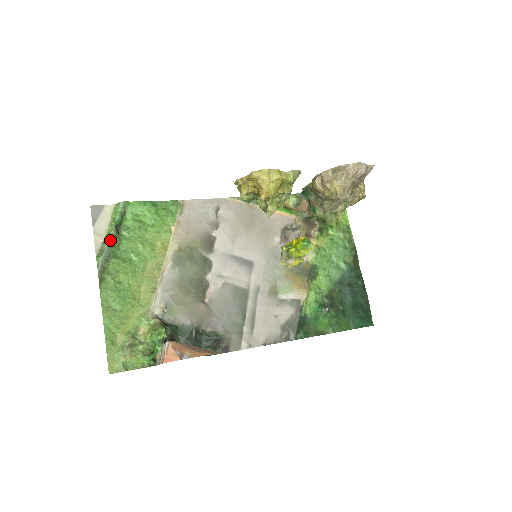
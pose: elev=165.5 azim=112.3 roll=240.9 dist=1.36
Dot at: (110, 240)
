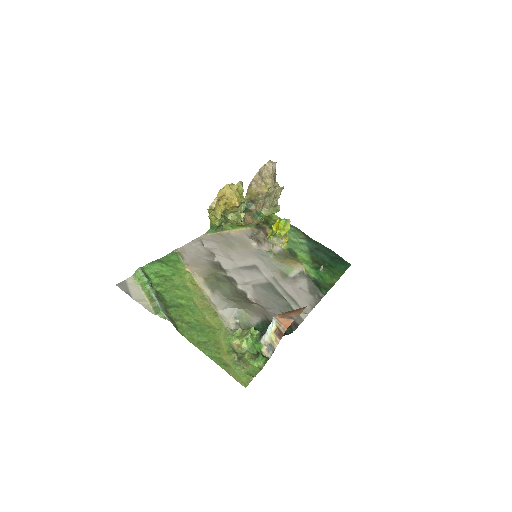
Dot at: (155, 297)
